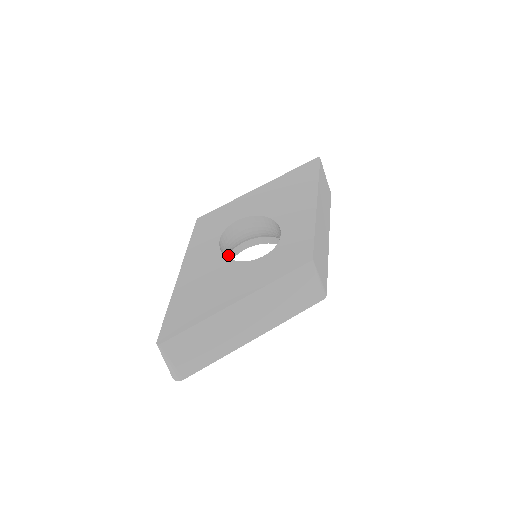
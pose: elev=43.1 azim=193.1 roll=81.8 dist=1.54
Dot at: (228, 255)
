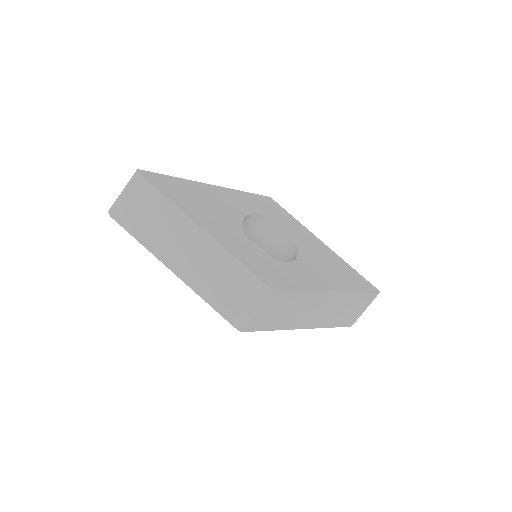
Dot at: occluded
